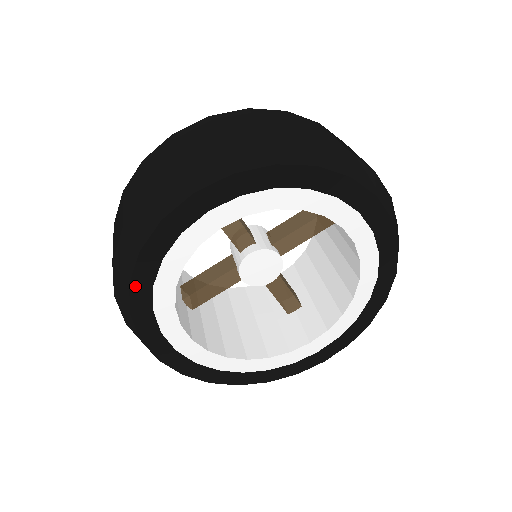
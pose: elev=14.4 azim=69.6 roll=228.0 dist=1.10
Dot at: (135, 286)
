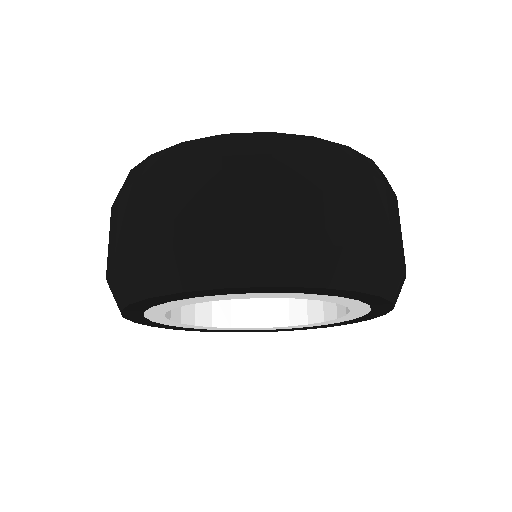
Dot at: (129, 317)
